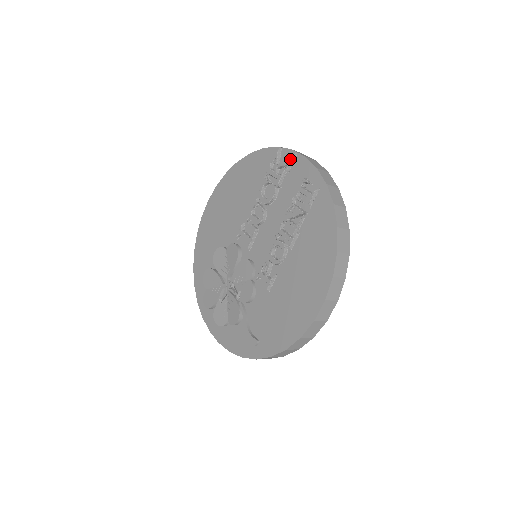
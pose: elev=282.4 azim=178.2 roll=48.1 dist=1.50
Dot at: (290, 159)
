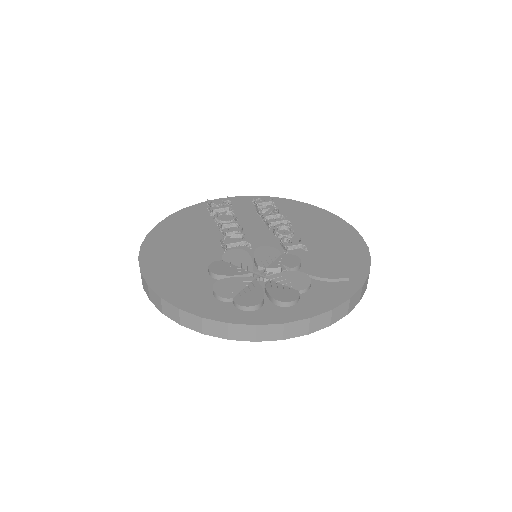
Dot at: (228, 197)
